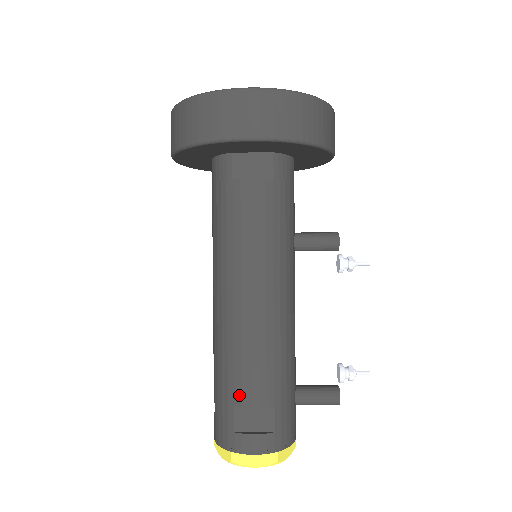
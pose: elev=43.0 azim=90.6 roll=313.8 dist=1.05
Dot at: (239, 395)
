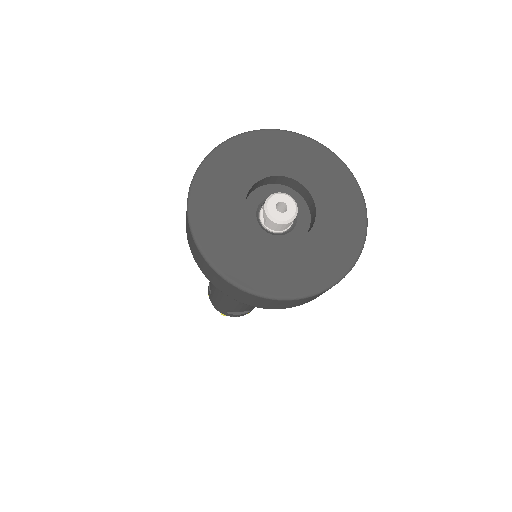
Dot at: (232, 310)
